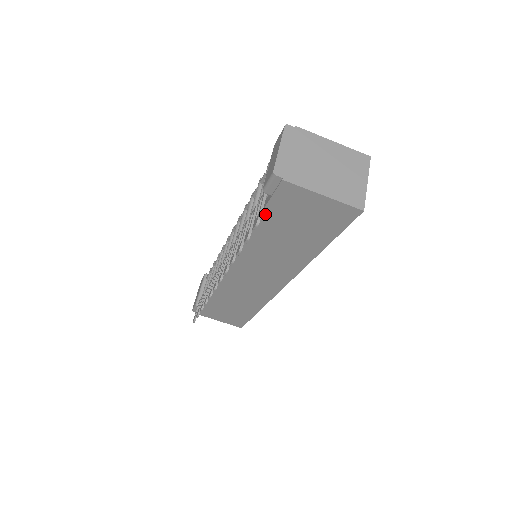
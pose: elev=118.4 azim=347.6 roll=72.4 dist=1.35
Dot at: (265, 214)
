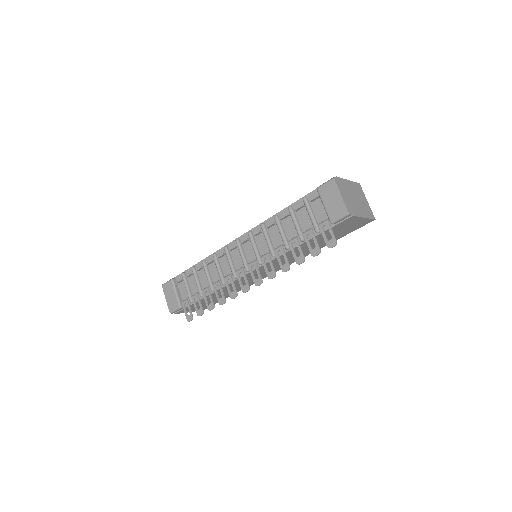
Dot at: (320, 234)
